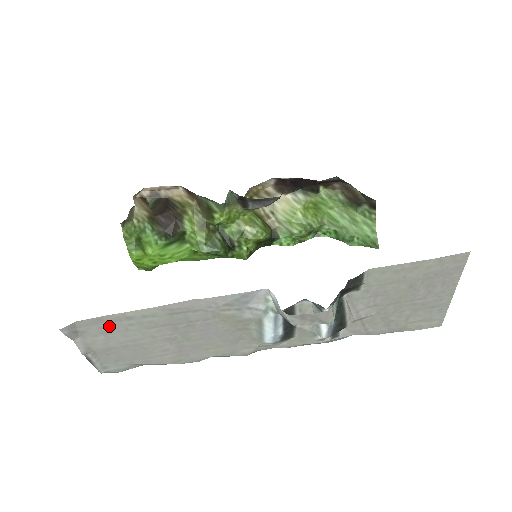
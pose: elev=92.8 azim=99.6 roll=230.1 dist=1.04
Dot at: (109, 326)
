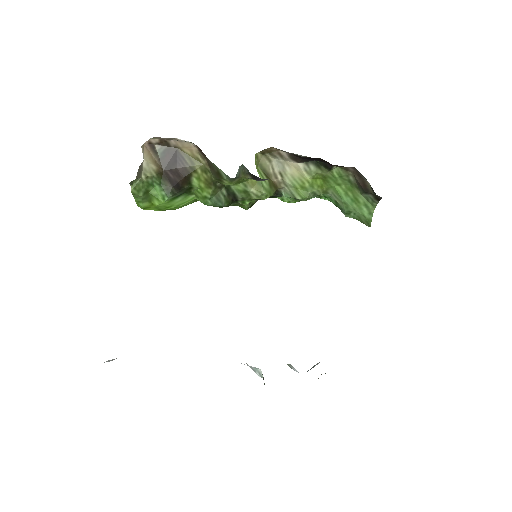
Dot at: occluded
